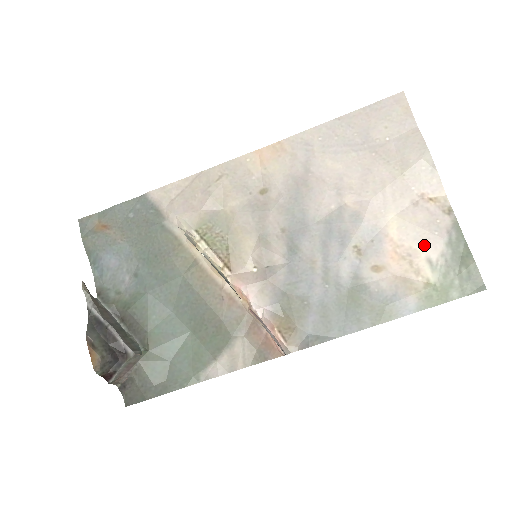
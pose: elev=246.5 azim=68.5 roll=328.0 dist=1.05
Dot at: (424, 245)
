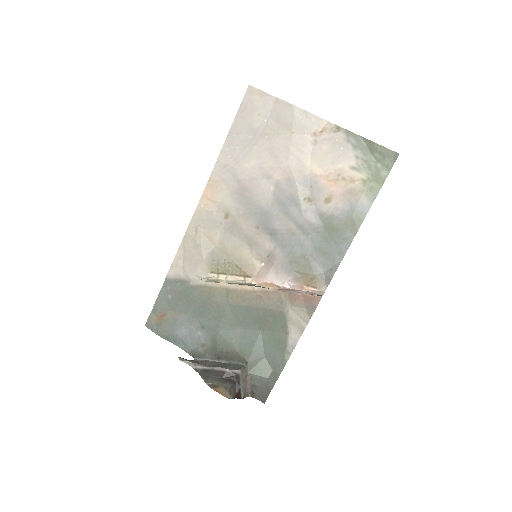
Dot at: (341, 162)
